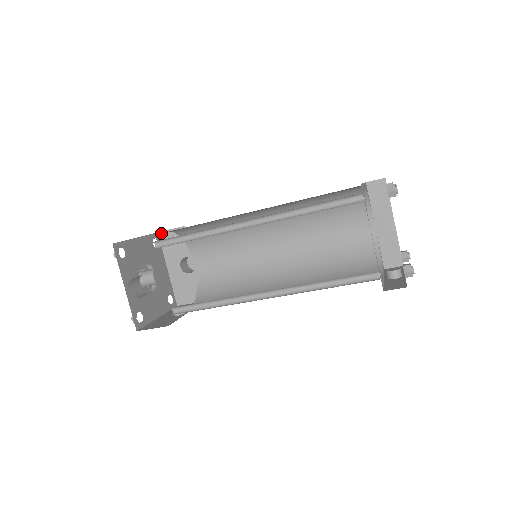
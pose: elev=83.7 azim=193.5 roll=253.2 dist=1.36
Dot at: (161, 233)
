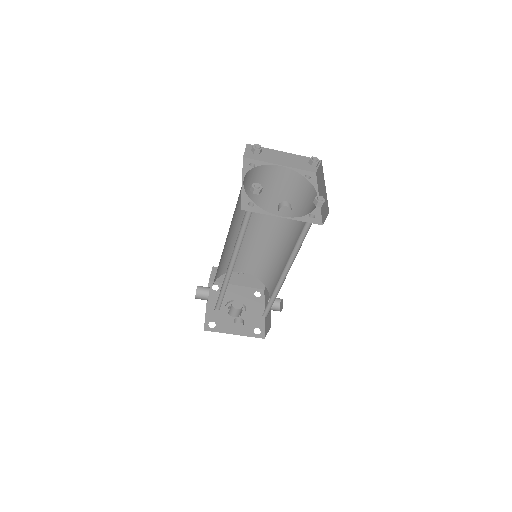
Dot at: (265, 289)
